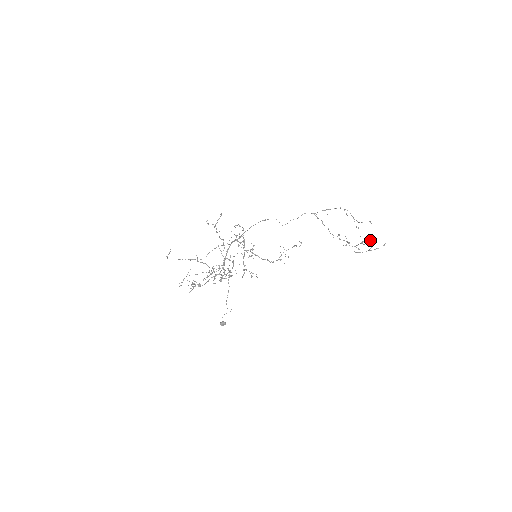
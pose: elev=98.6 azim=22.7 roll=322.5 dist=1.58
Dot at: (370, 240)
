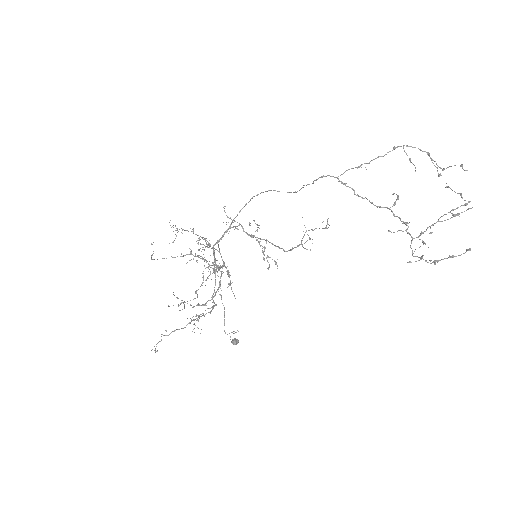
Dot at: (453, 215)
